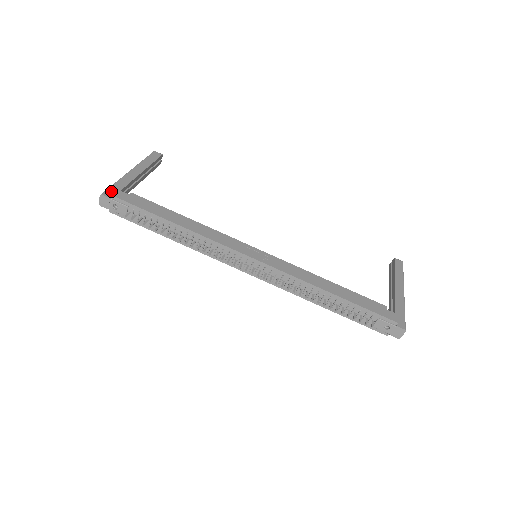
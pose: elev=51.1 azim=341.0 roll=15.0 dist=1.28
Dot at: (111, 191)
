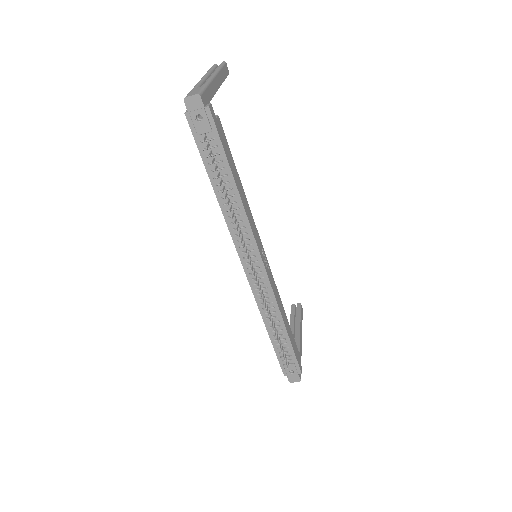
Dot at: (205, 96)
